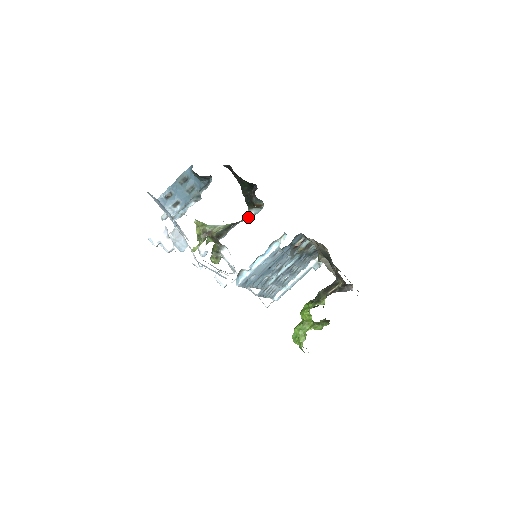
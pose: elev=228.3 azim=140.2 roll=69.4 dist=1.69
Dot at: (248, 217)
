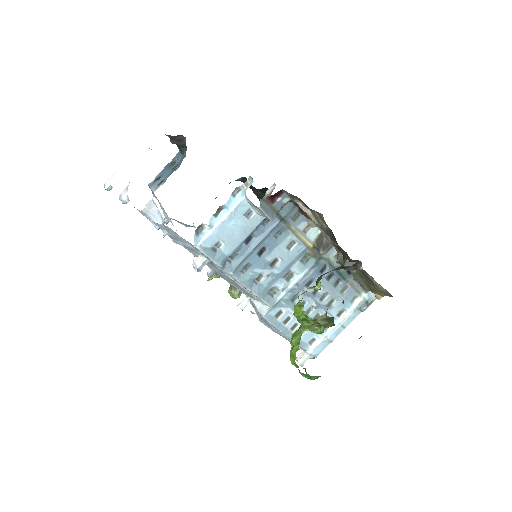
Dot at: occluded
